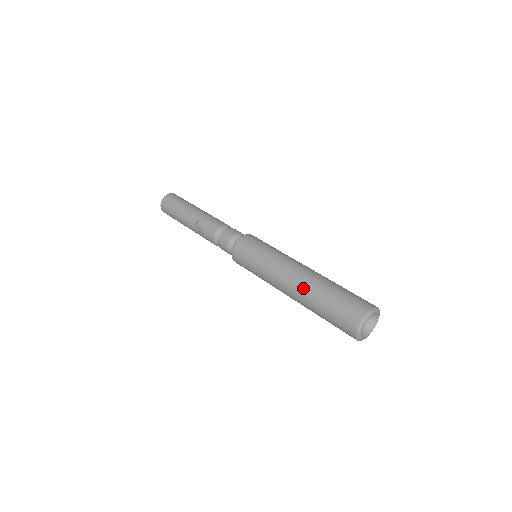
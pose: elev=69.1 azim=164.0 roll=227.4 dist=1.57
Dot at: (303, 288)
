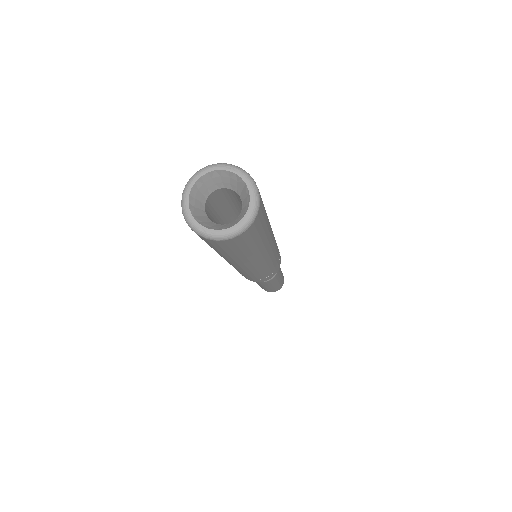
Dot at: occluded
